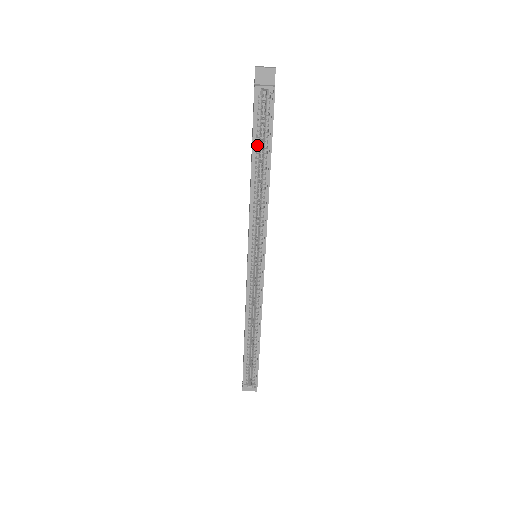
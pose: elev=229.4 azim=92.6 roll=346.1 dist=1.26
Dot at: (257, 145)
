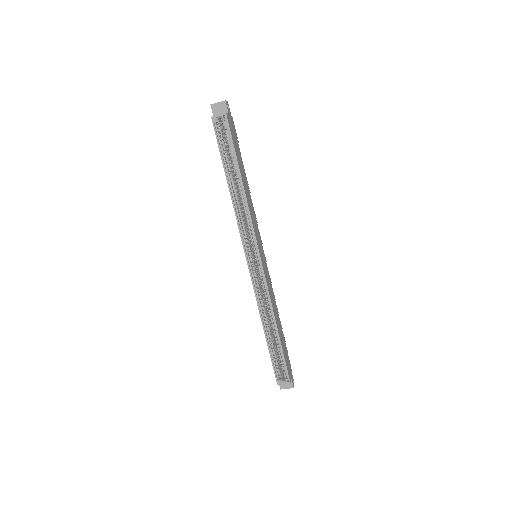
Dot at: (229, 162)
